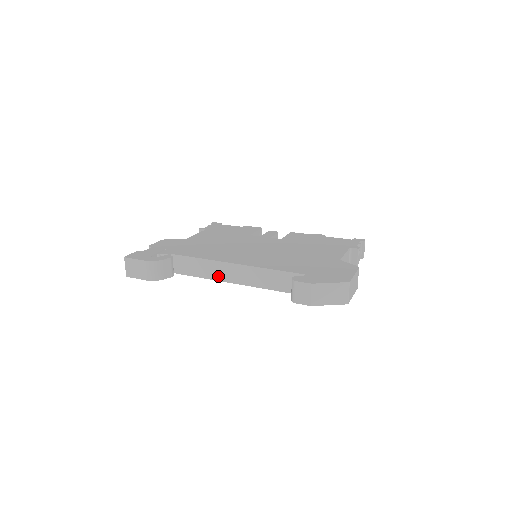
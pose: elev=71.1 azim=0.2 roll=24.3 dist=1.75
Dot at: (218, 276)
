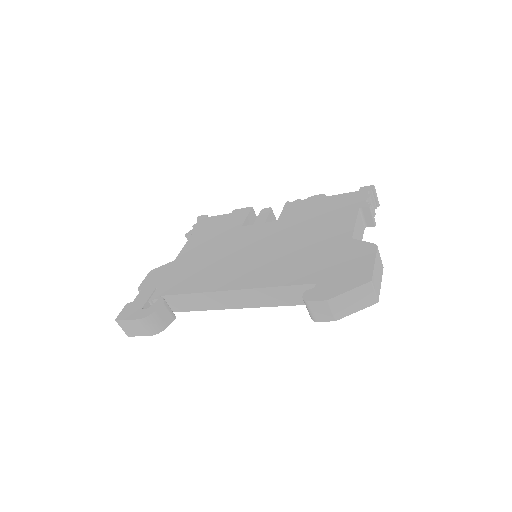
Dot at: (222, 305)
